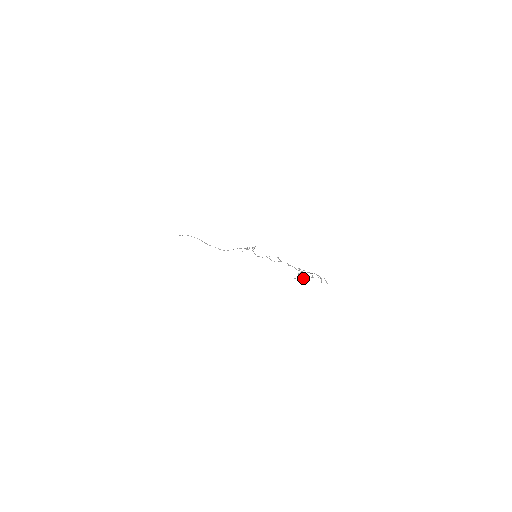
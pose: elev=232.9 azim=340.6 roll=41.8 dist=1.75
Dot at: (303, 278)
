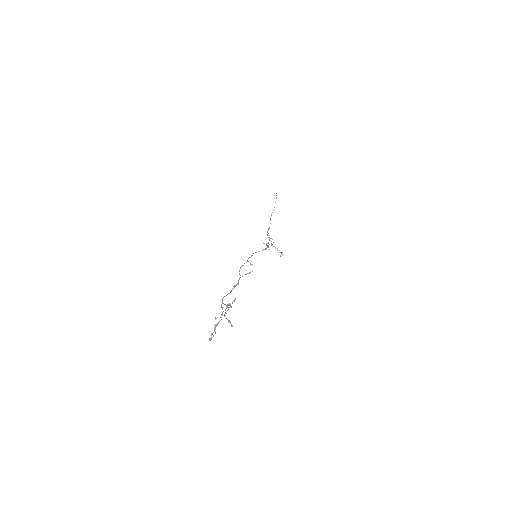
Dot at: occluded
